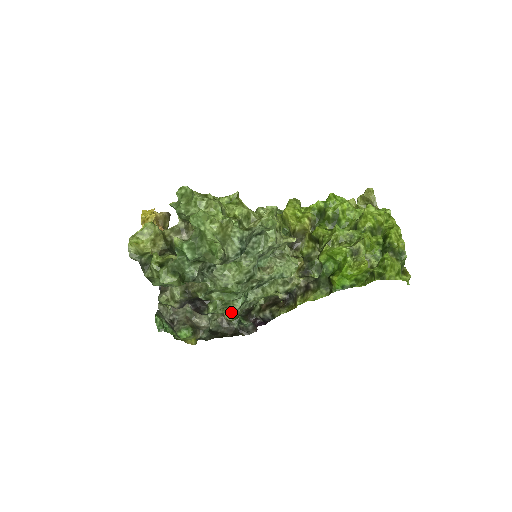
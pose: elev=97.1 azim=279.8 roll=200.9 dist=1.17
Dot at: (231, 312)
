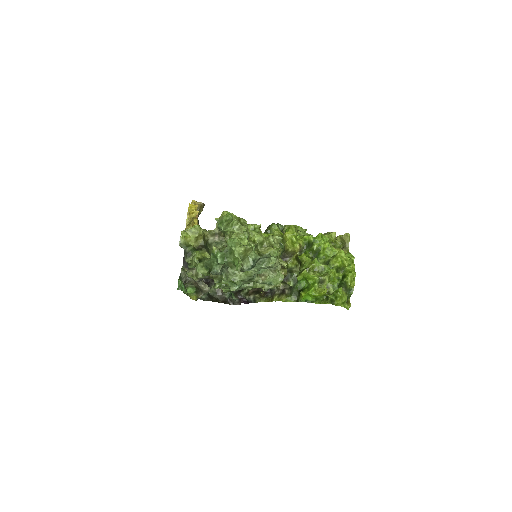
Dot at: occluded
